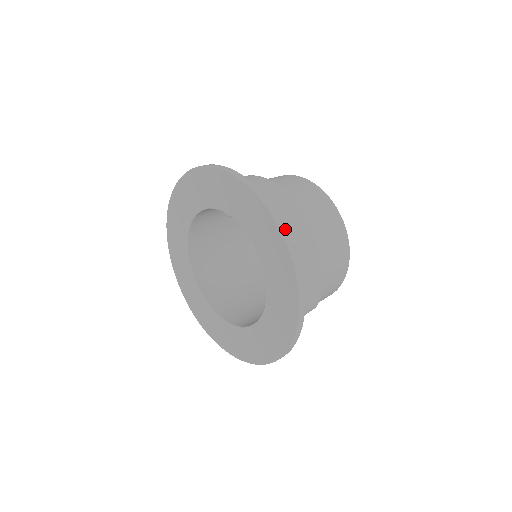
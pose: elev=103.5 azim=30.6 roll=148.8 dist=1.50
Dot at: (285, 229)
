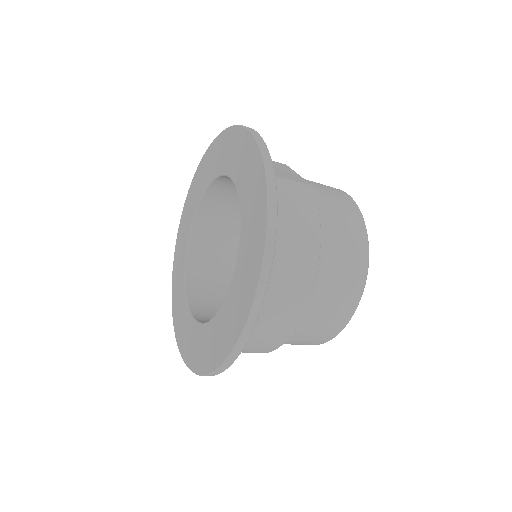
Dot at: (246, 339)
